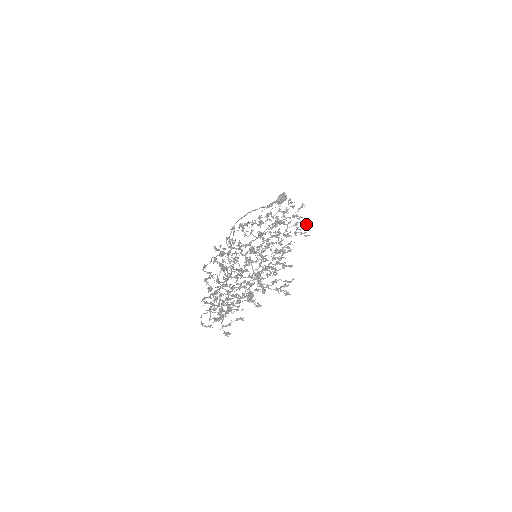
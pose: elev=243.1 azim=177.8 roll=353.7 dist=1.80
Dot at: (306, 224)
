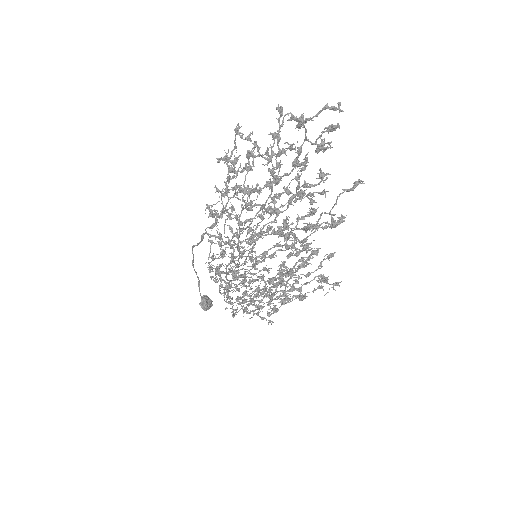
Dot at: (260, 306)
